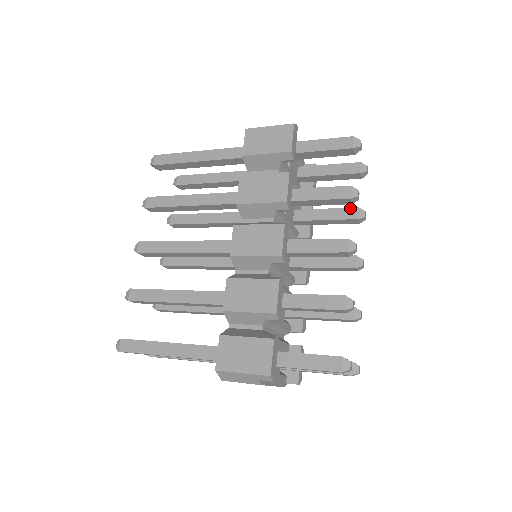
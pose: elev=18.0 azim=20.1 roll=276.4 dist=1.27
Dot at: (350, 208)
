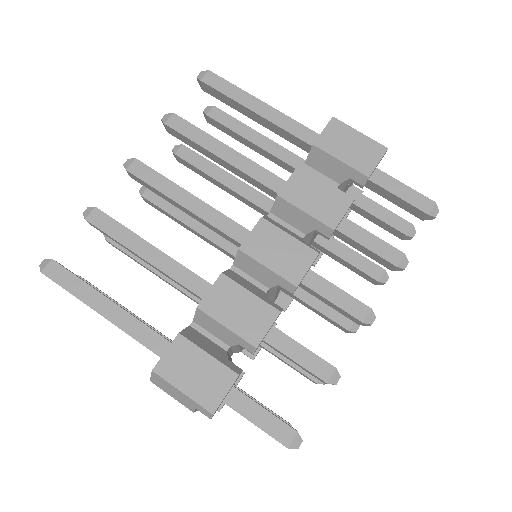
Dot at: (377, 265)
